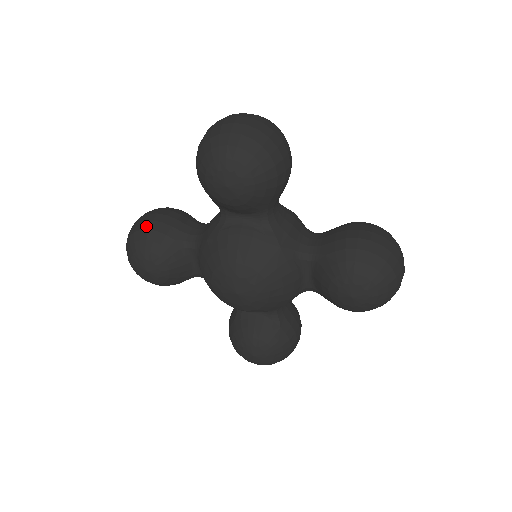
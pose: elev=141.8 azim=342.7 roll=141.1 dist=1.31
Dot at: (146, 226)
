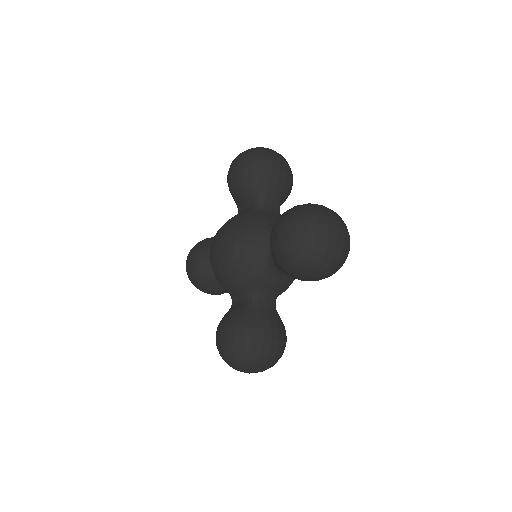
Dot at: occluded
